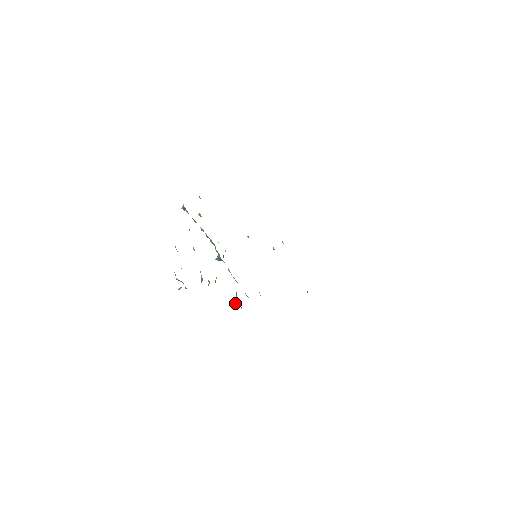
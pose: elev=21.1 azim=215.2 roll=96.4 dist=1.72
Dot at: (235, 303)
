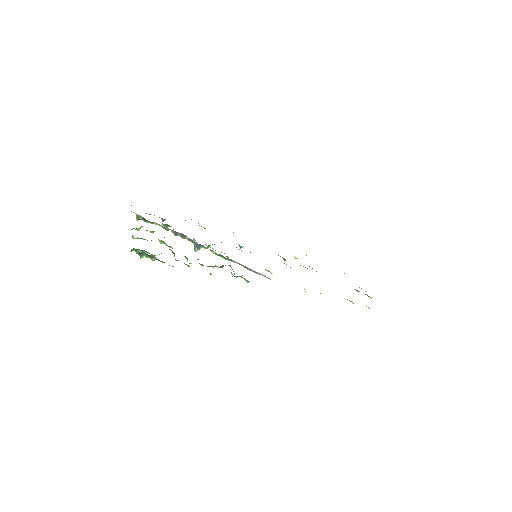
Dot at: (234, 276)
